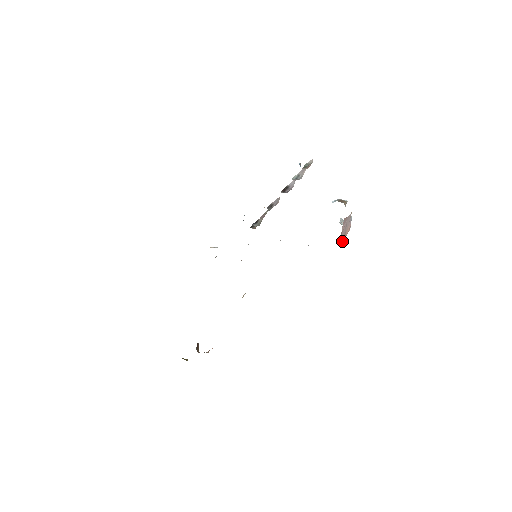
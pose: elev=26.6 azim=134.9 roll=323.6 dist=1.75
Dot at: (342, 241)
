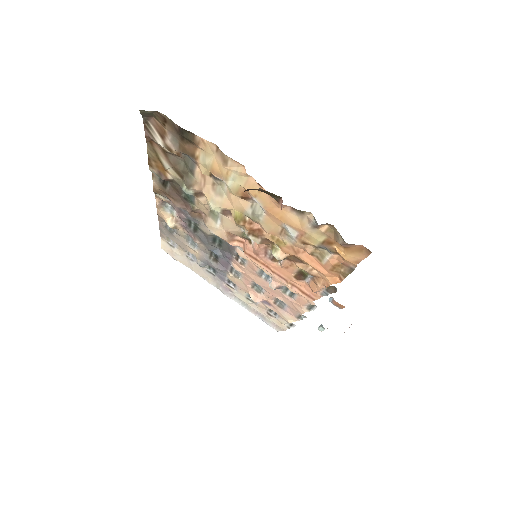
Dot at: occluded
